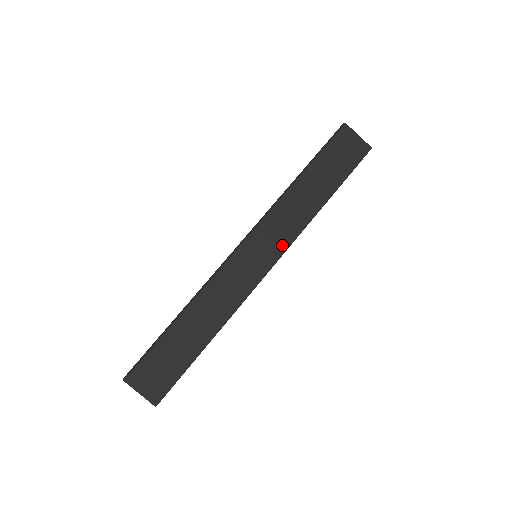
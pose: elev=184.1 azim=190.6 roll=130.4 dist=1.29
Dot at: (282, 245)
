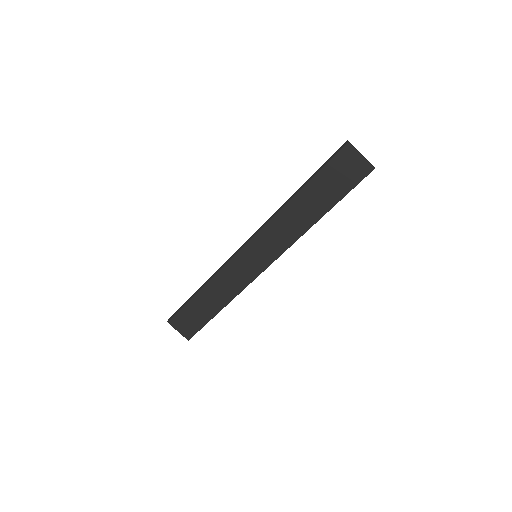
Dot at: (277, 251)
